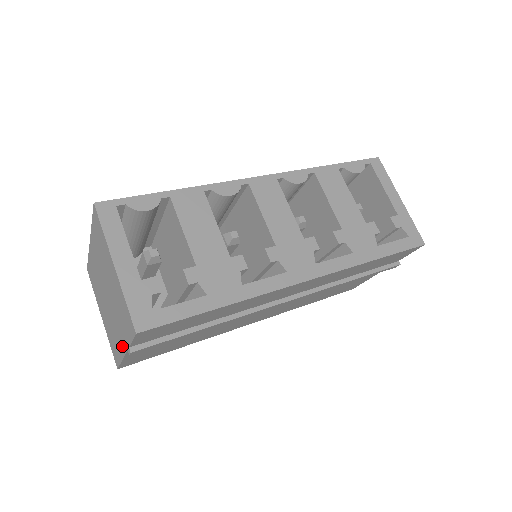
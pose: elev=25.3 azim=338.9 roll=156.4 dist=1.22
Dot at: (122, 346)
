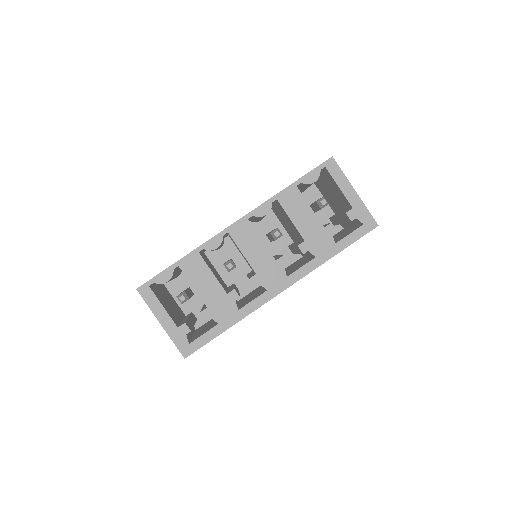
Dot at: occluded
